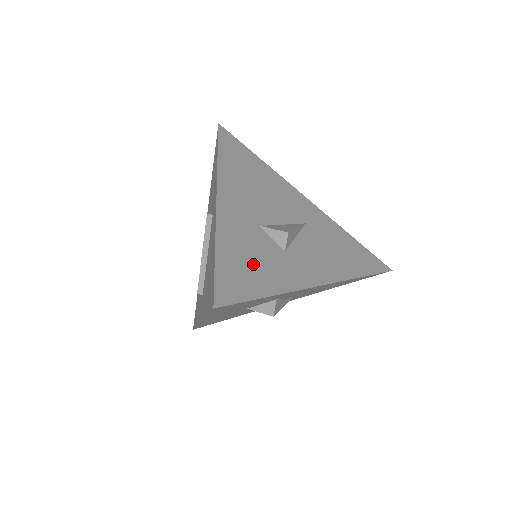
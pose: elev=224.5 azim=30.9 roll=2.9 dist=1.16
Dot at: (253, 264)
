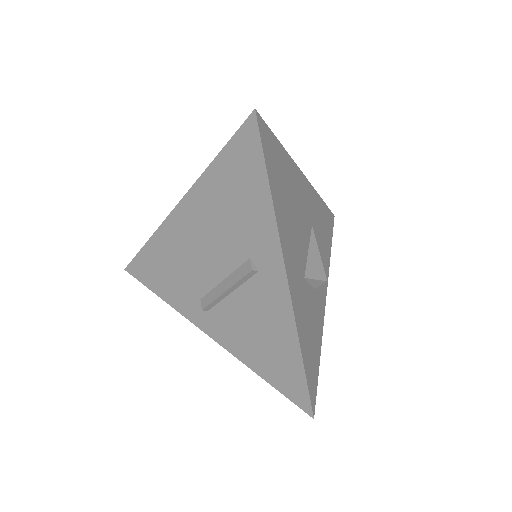
Dot at: (312, 337)
